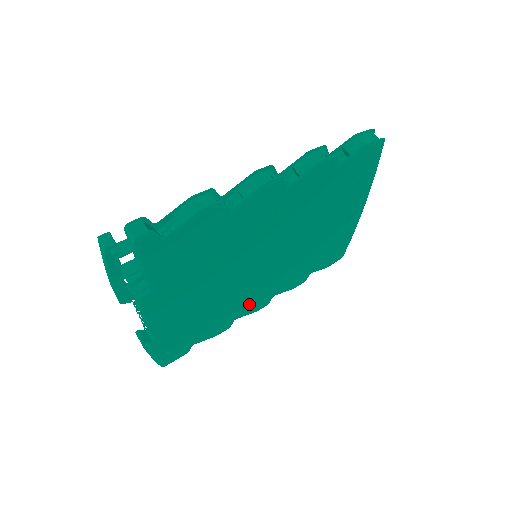
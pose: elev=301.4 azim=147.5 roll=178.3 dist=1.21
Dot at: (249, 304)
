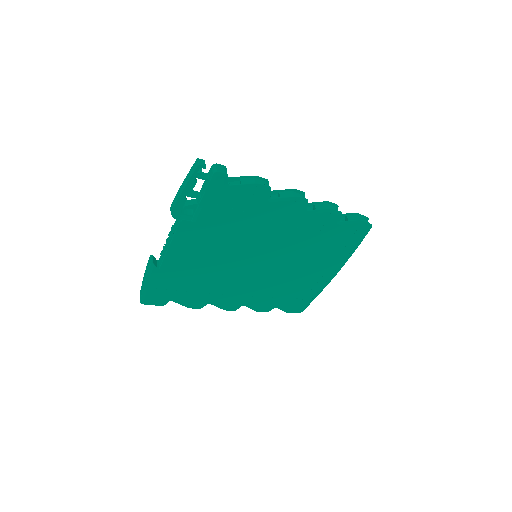
Dot at: (226, 296)
